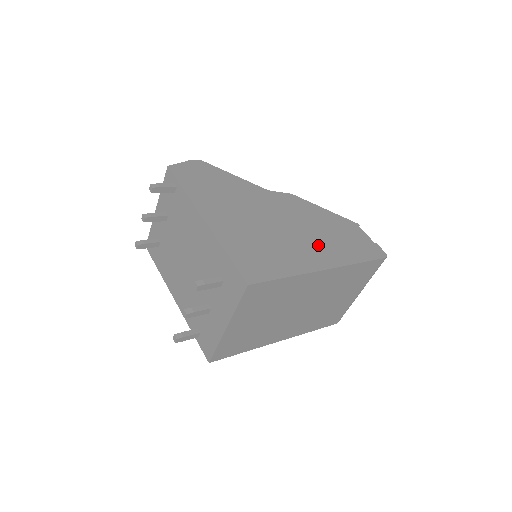
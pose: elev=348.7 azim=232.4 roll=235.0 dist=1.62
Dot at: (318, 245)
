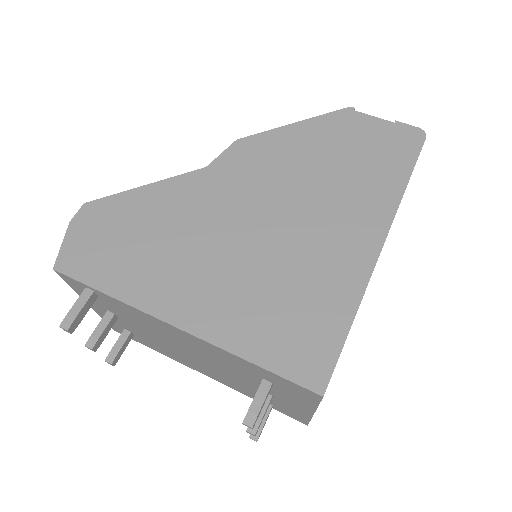
Dot at: (339, 209)
